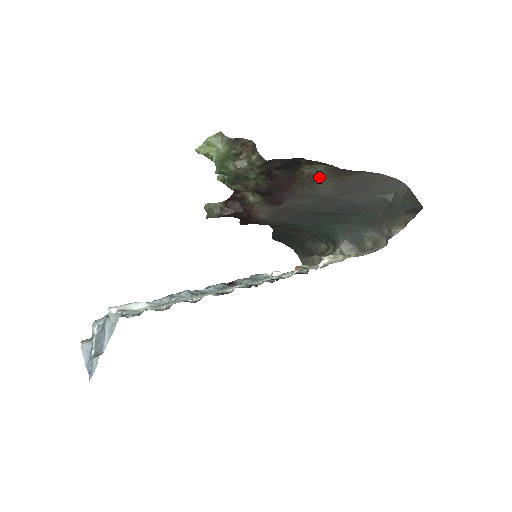
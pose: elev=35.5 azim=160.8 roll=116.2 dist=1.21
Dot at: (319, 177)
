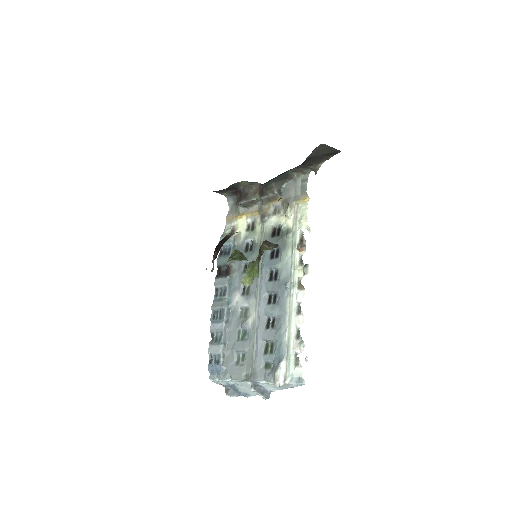
Dot at: occluded
